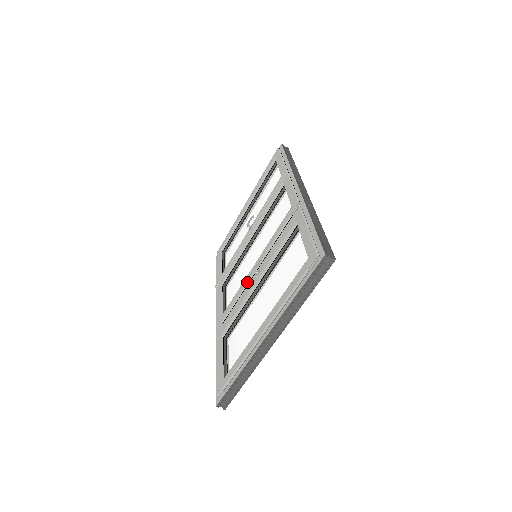
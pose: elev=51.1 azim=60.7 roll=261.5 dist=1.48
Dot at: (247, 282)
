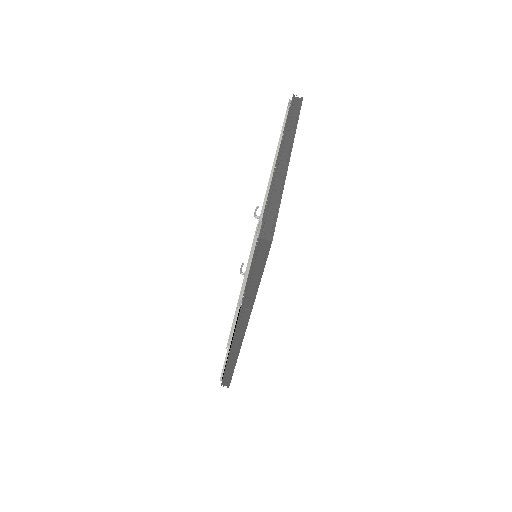
Dot at: occluded
